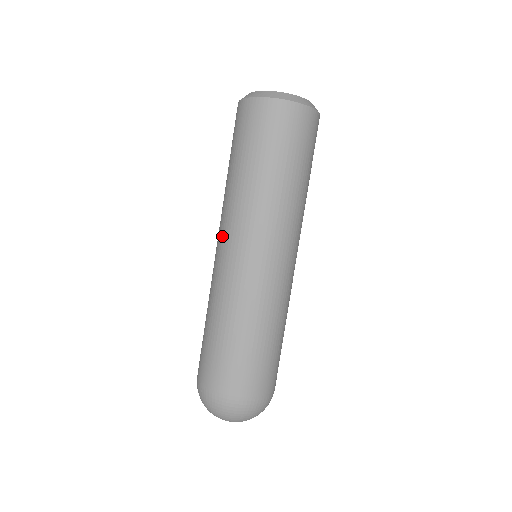
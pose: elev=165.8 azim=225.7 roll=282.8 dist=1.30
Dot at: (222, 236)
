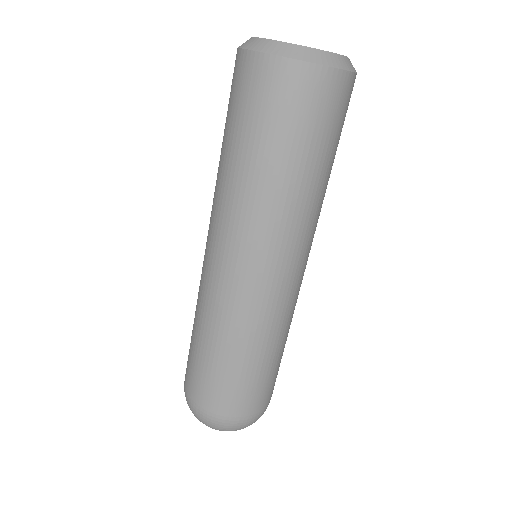
Dot at: (215, 241)
